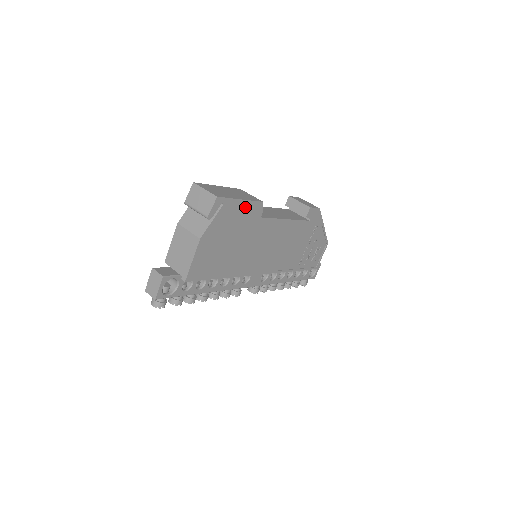
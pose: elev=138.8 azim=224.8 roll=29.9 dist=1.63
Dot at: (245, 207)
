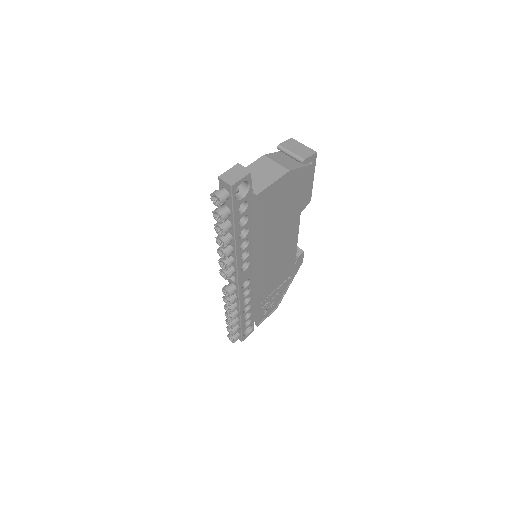
Dot at: (308, 188)
